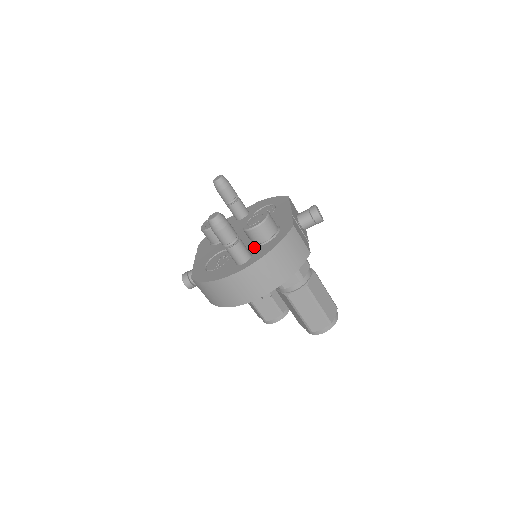
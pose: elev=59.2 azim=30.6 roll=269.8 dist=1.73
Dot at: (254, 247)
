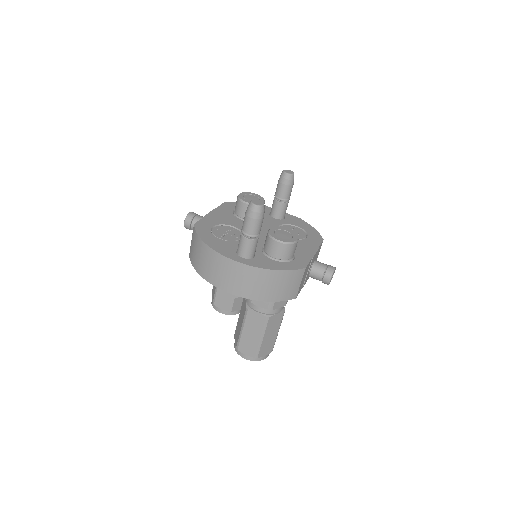
Dot at: (262, 252)
